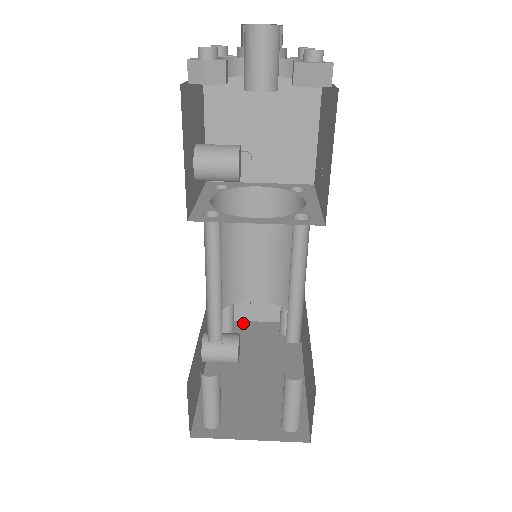
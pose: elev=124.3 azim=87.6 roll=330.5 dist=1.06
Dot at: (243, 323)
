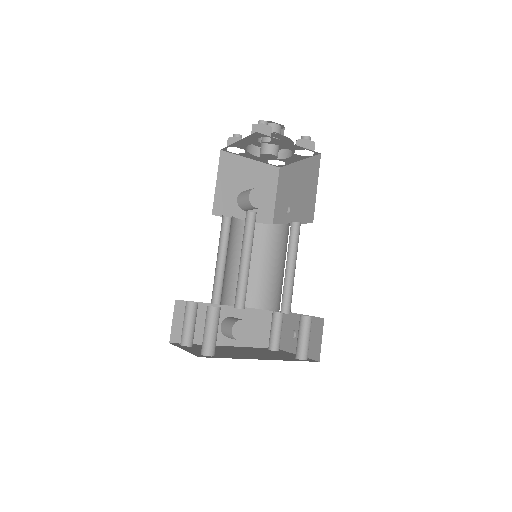
Dot at: (288, 352)
